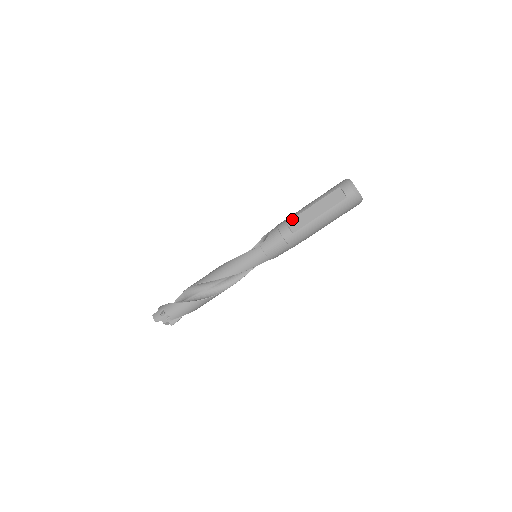
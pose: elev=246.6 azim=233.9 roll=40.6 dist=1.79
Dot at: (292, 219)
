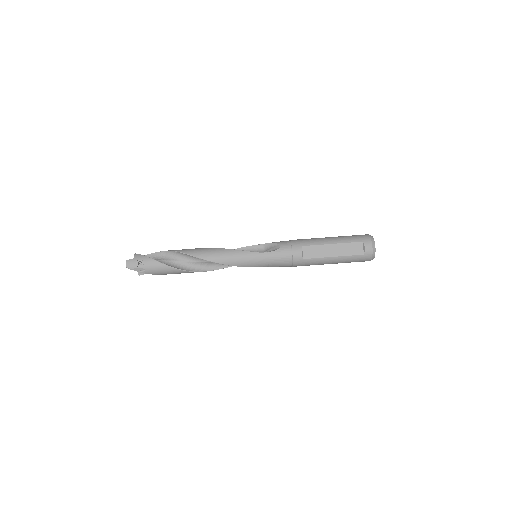
Dot at: (308, 246)
